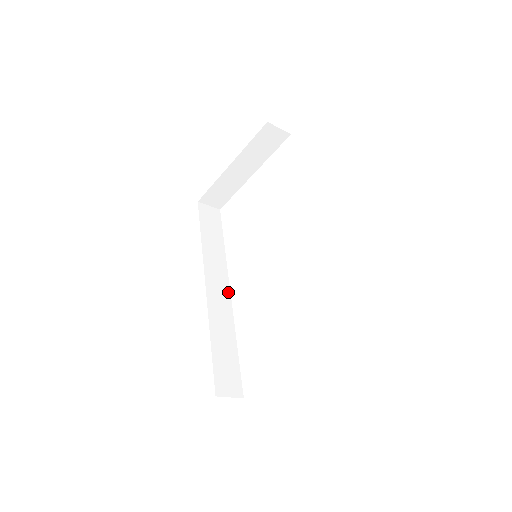
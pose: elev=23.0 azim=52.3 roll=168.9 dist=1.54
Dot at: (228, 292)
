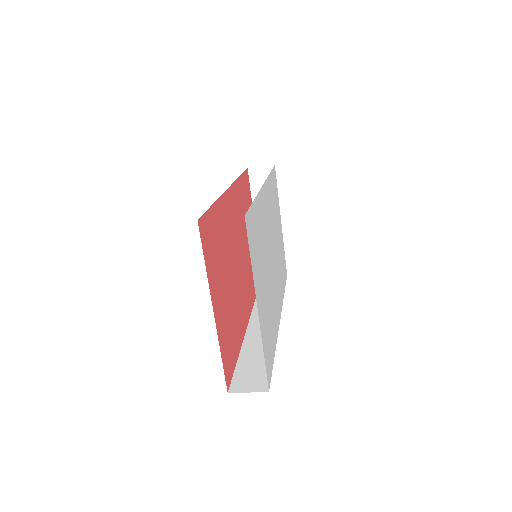
Dot at: occluded
